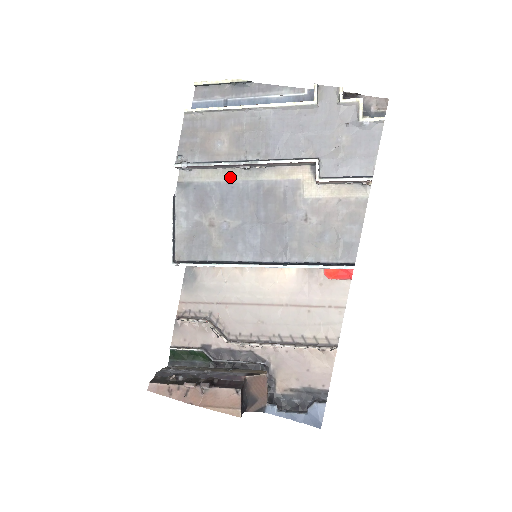
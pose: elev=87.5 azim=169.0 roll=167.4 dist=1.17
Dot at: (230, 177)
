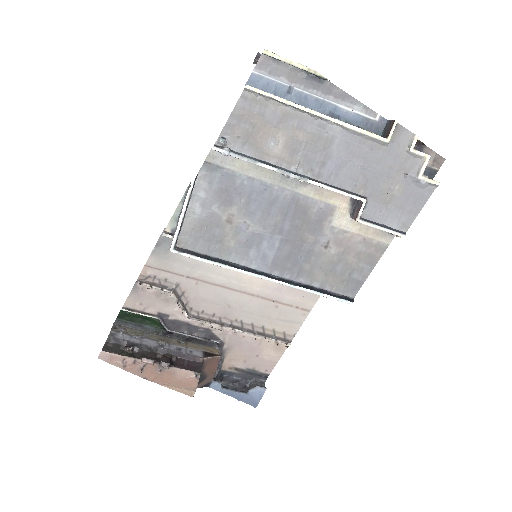
Dot at: (267, 178)
